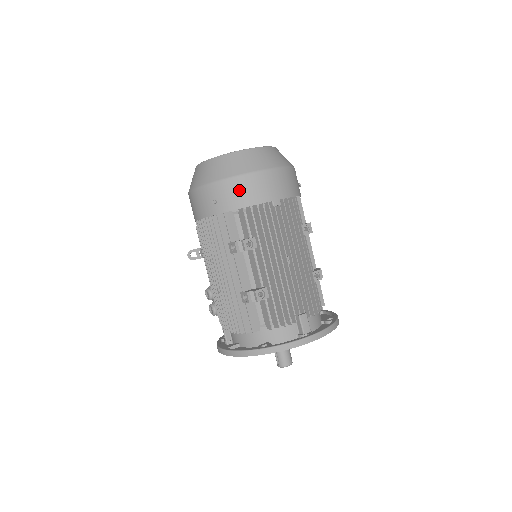
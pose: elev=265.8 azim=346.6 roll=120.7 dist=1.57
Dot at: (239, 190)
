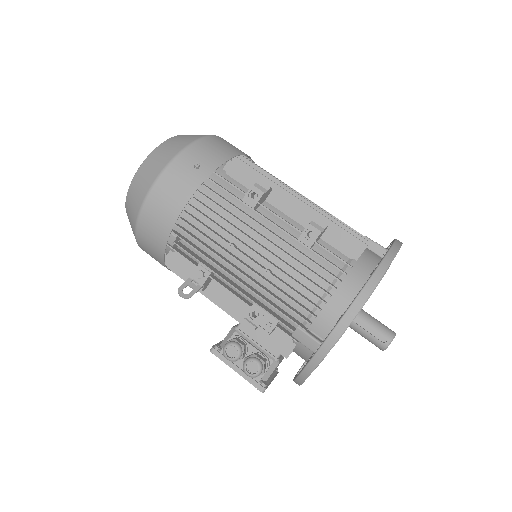
Dot at: (214, 147)
